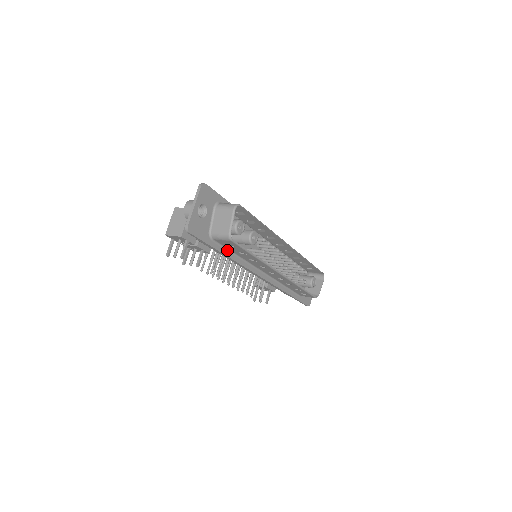
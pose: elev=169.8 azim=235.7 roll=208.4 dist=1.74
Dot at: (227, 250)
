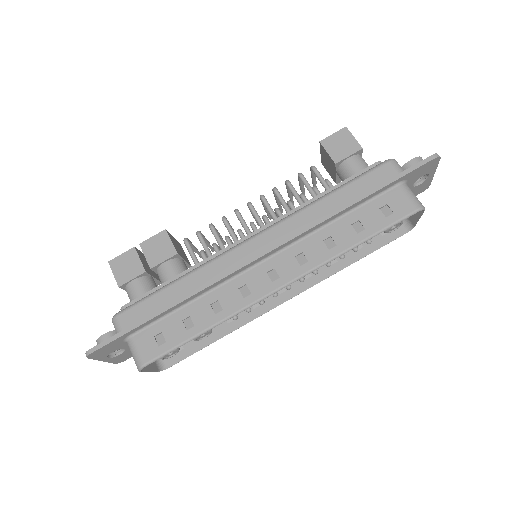
Dot at: occluded
